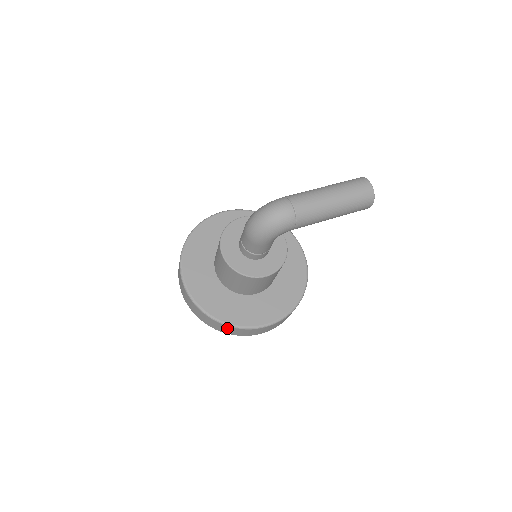
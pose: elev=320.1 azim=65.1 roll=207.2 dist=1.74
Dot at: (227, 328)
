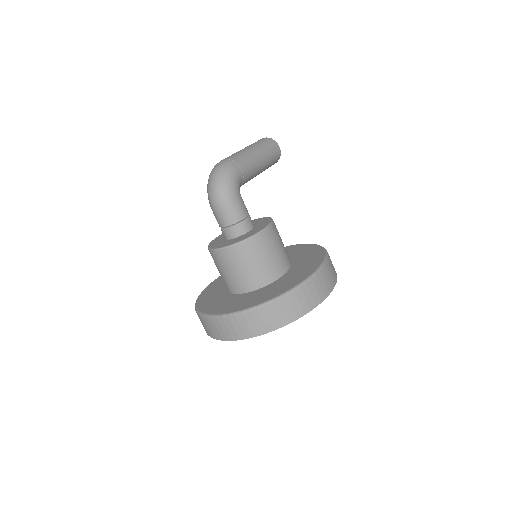
Dot at: (293, 300)
